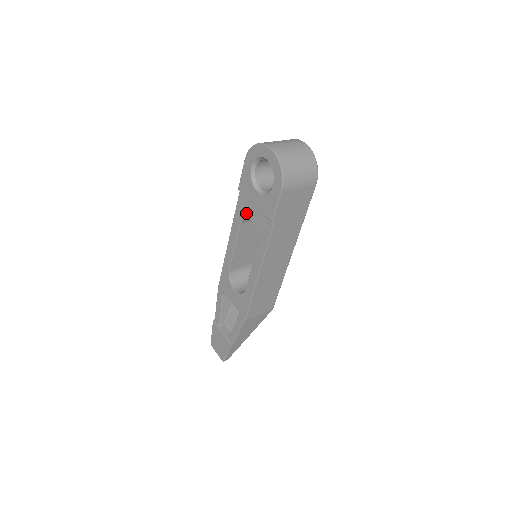
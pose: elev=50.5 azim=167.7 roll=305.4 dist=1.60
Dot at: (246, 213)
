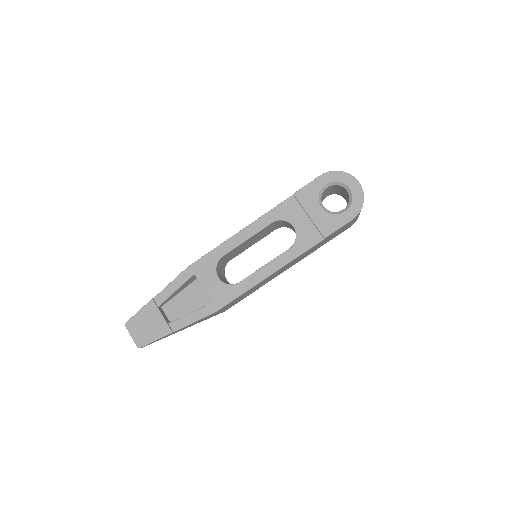
Dot at: (289, 217)
